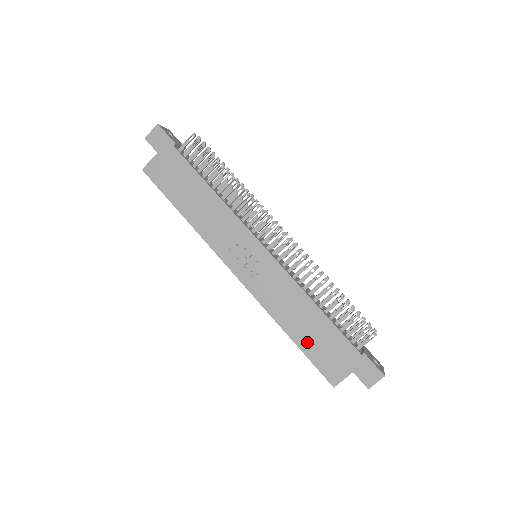
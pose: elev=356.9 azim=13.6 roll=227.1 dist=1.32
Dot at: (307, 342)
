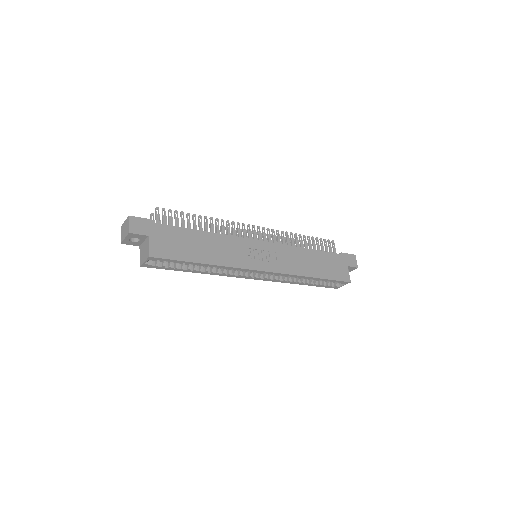
Dot at: (323, 272)
